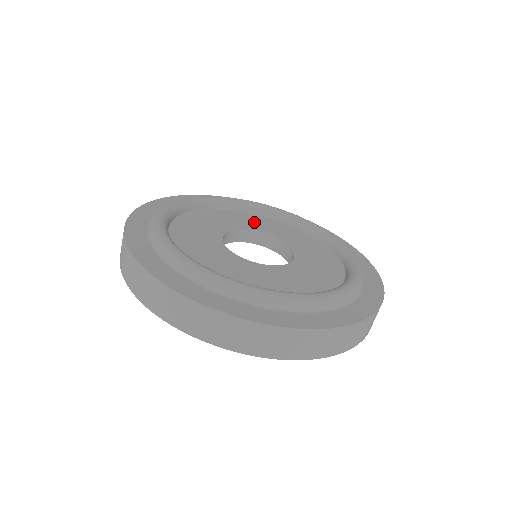
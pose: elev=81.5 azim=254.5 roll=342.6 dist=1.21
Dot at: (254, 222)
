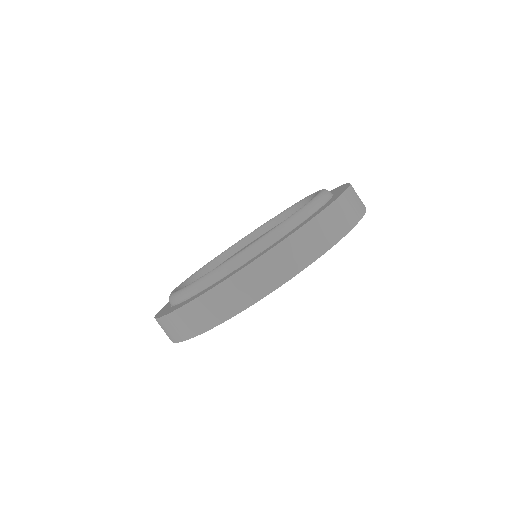
Dot at: occluded
